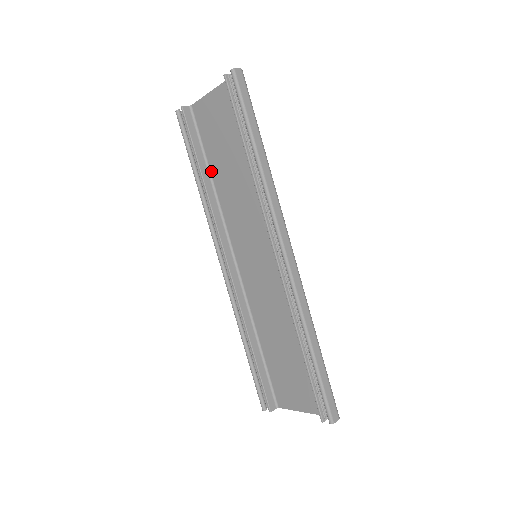
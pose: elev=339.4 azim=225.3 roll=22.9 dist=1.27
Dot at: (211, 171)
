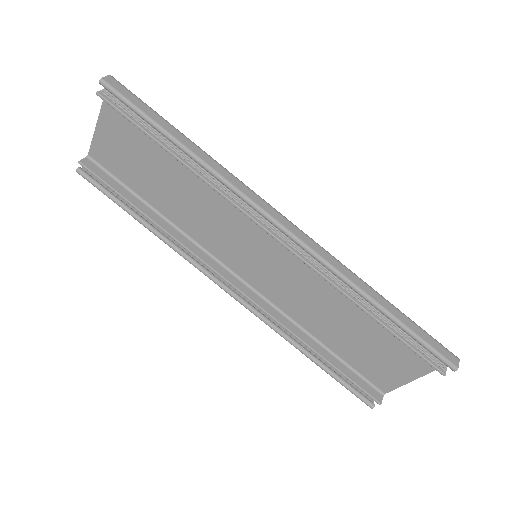
Dot at: (152, 205)
